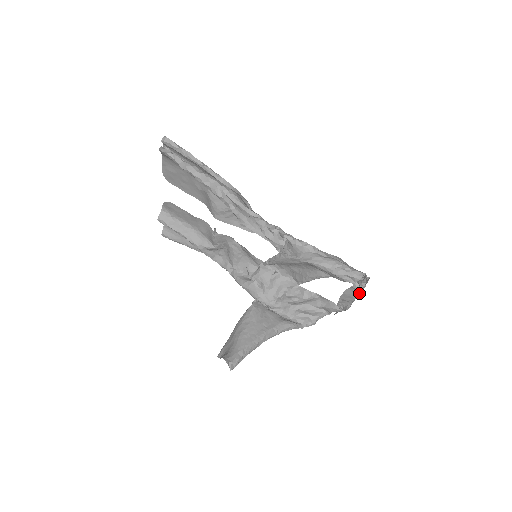
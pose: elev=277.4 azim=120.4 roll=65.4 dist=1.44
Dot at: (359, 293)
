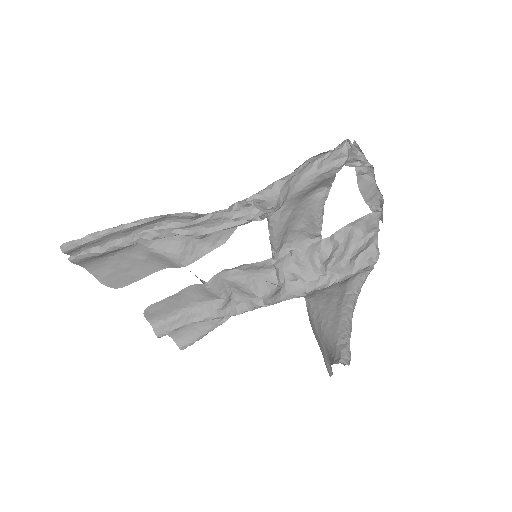
Dot at: (370, 171)
